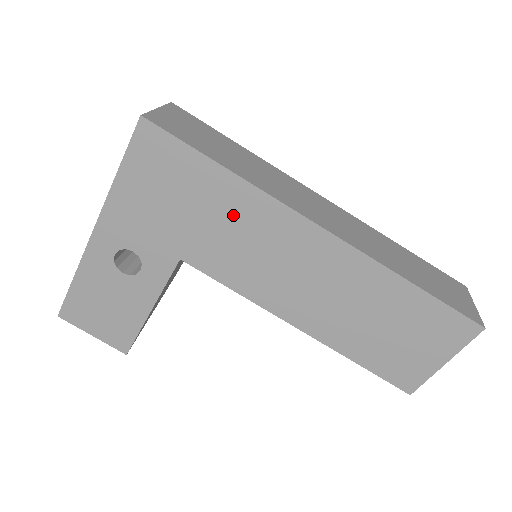
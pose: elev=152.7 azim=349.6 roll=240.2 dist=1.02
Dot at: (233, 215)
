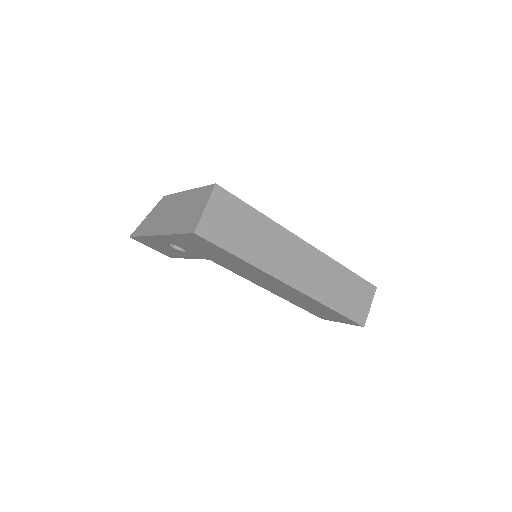
Dot at: (243, 267)
